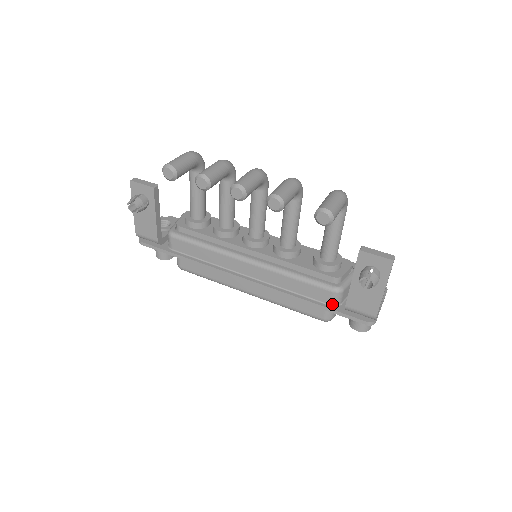
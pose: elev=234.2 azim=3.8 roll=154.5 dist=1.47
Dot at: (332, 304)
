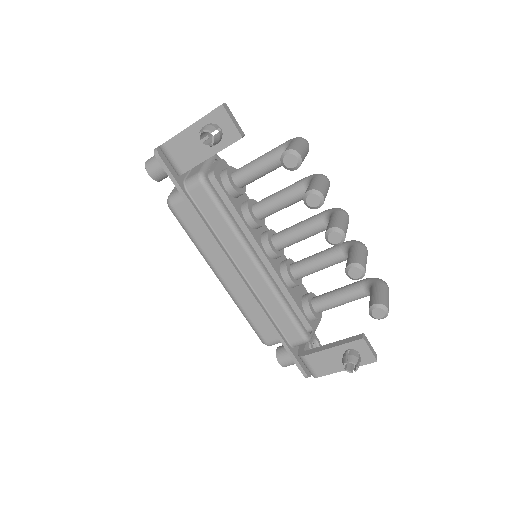
Dot at: (292, 345)
